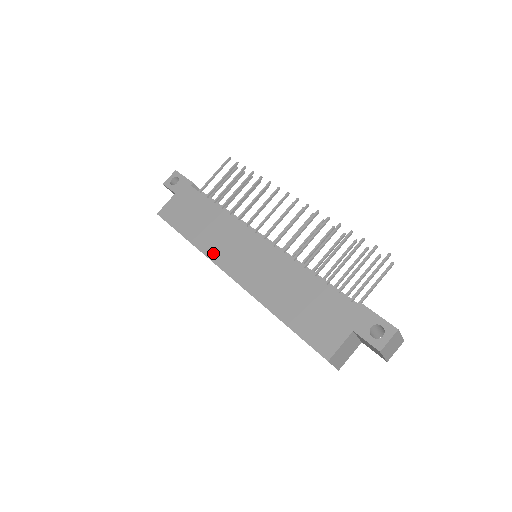
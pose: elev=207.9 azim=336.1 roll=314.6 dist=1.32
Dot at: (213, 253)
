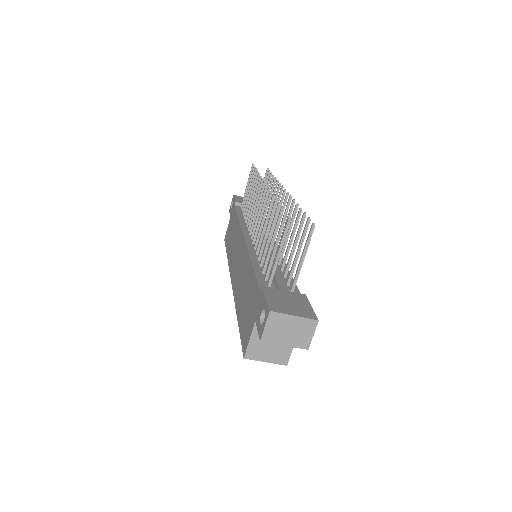
Dot at: (231, 265)
